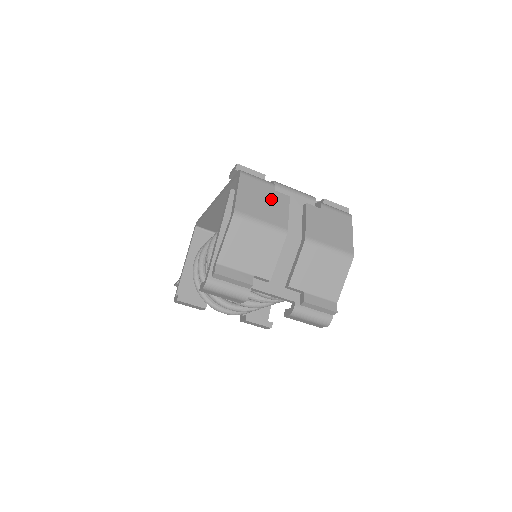
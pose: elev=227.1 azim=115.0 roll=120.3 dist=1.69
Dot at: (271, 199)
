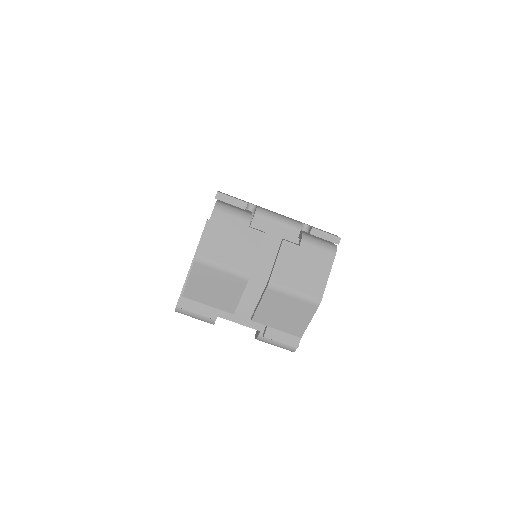
Dot at: (241, 238)
